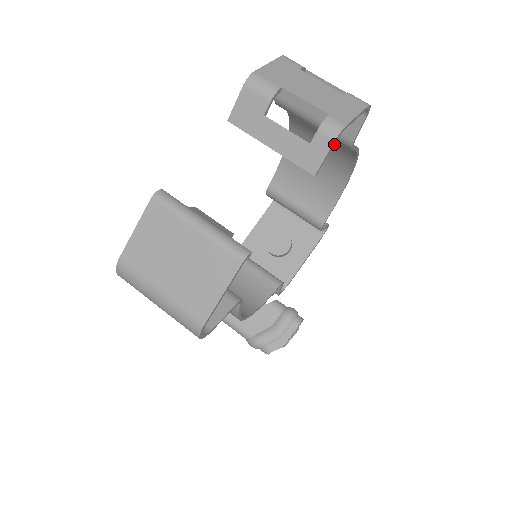
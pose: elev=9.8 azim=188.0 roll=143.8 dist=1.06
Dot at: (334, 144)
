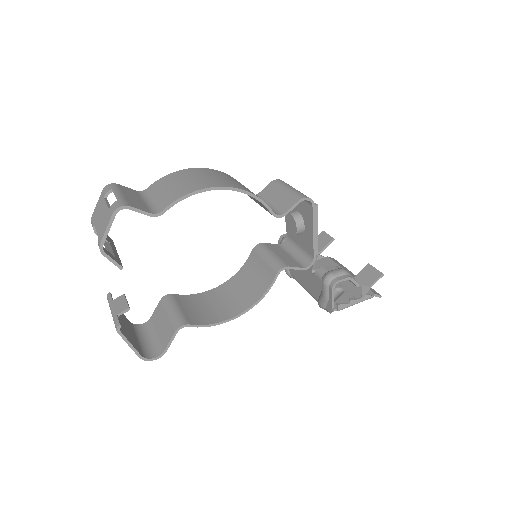
Dot at: occluded
